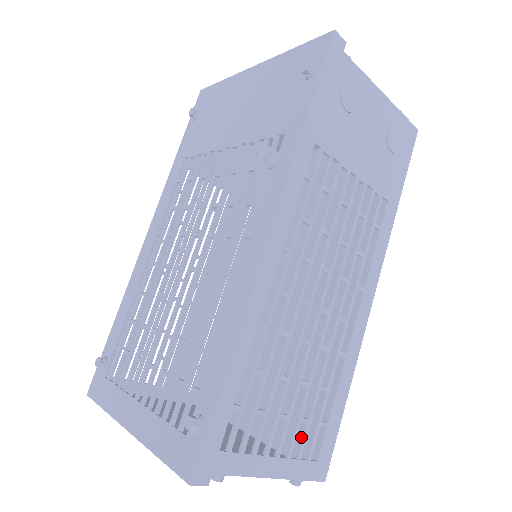
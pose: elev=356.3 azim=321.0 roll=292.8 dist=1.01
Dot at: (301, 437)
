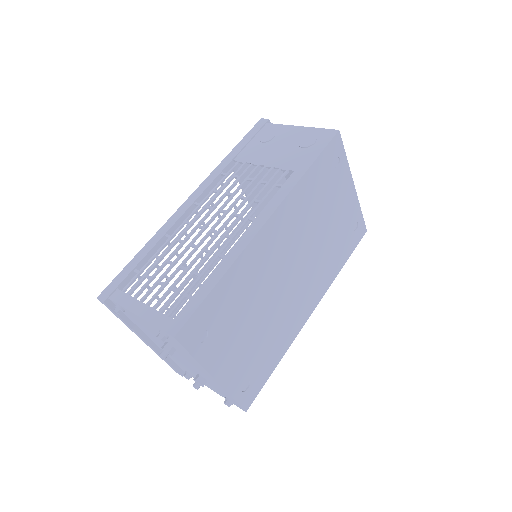
Dot at: (170, 301)
